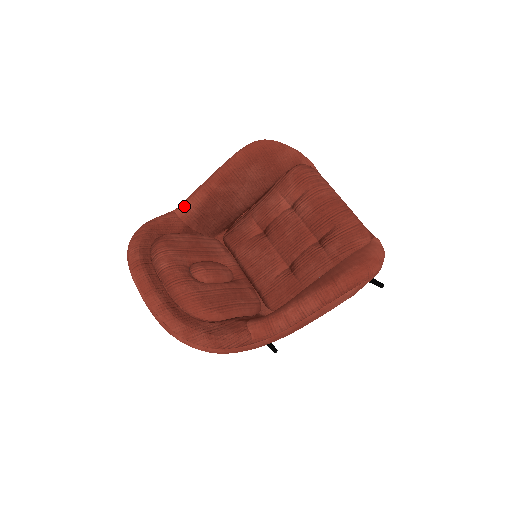
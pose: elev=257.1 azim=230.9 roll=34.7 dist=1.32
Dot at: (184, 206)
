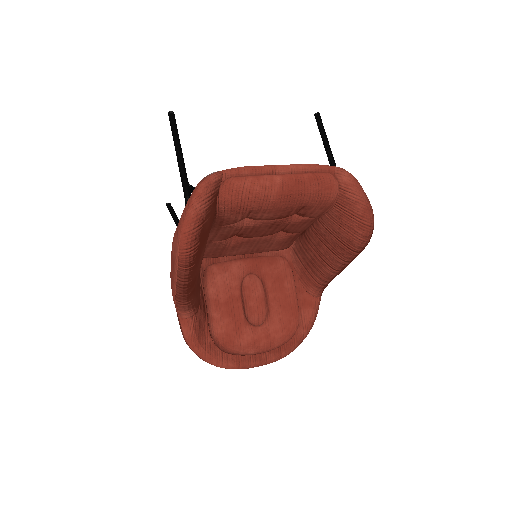
Dot at: (186, 311)
